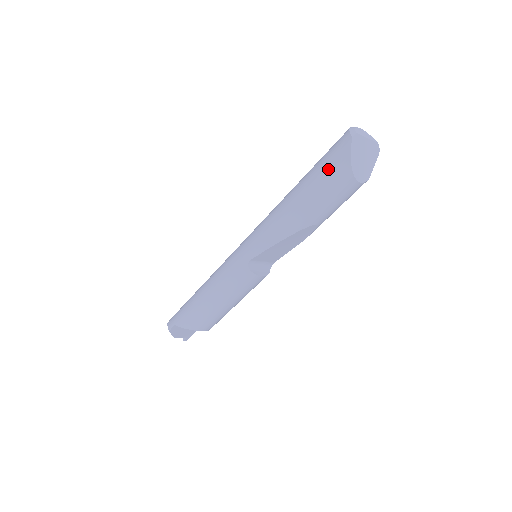
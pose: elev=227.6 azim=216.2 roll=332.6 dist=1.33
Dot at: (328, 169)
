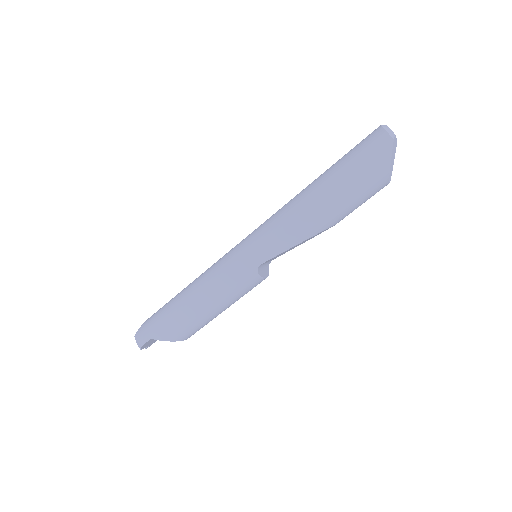
Dot at: (364, 171)
